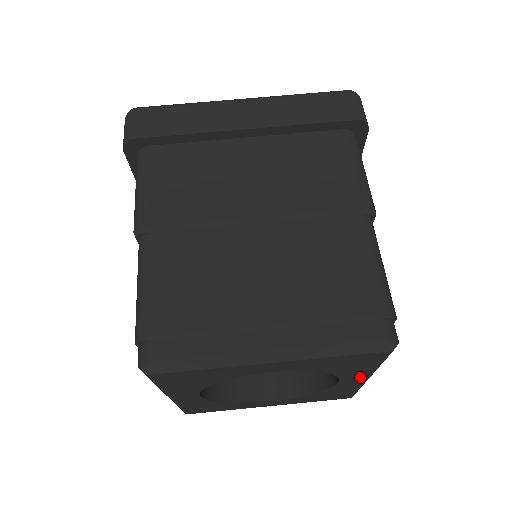
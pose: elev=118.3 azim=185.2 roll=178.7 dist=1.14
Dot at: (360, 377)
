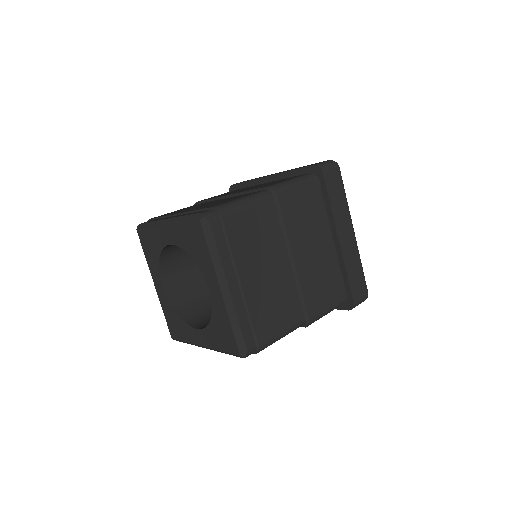
Dot at: (214, 282)
